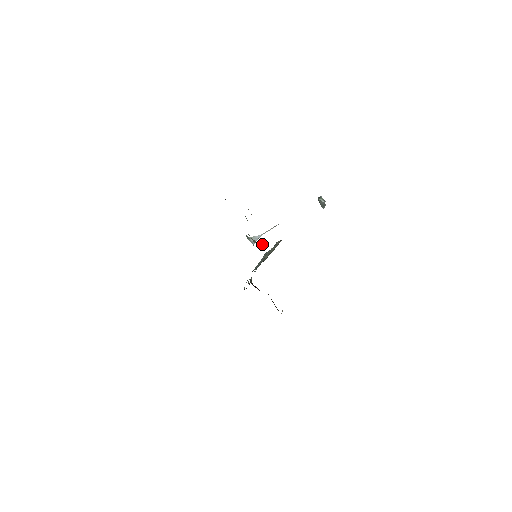
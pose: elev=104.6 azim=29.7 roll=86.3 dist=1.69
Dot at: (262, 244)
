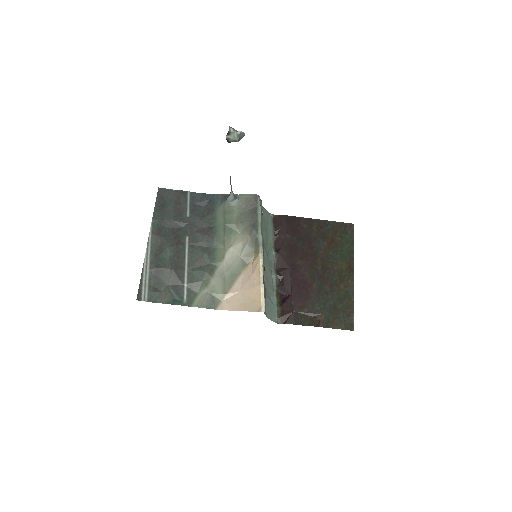
Dot at: (249, 257)
